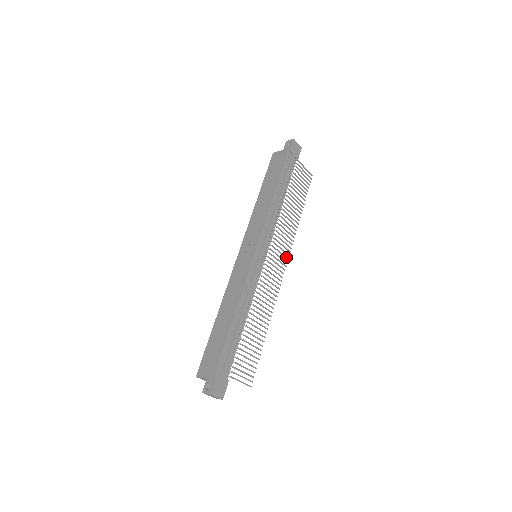
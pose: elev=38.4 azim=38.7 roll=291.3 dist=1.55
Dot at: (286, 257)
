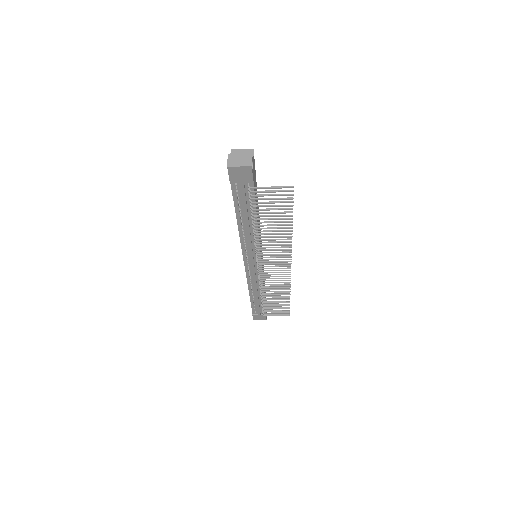
Dot at: (286, 262)
